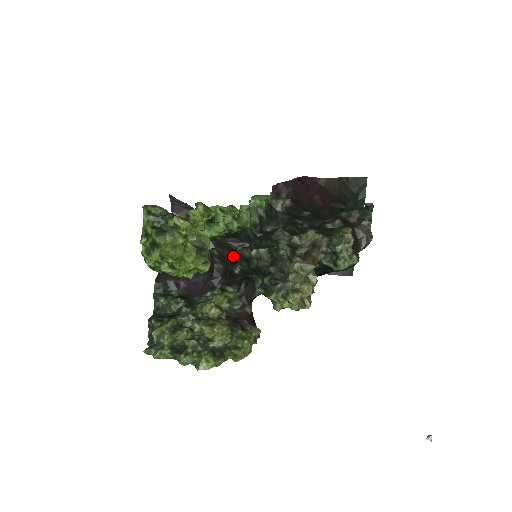
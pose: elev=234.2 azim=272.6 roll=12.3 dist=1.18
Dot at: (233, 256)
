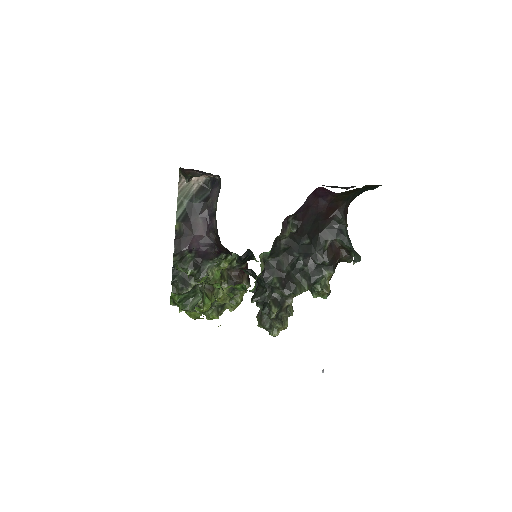
Dot at: occluded
